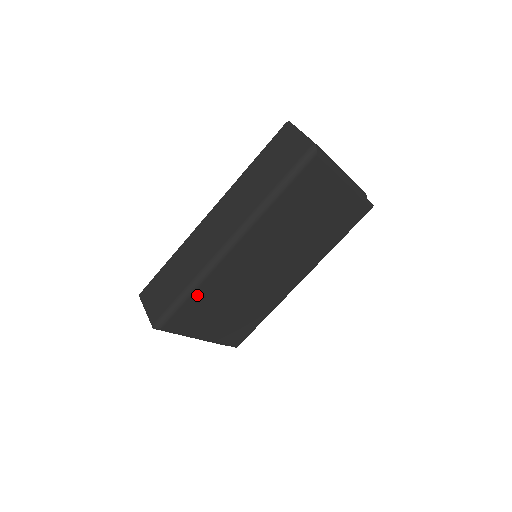
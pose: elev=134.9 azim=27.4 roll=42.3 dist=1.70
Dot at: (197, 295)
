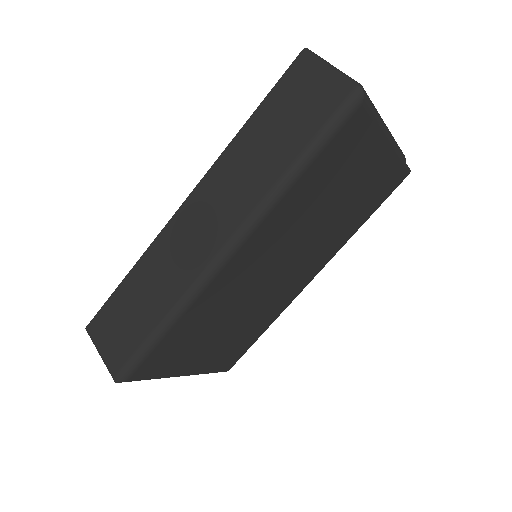
Dot at: (179, 328)
